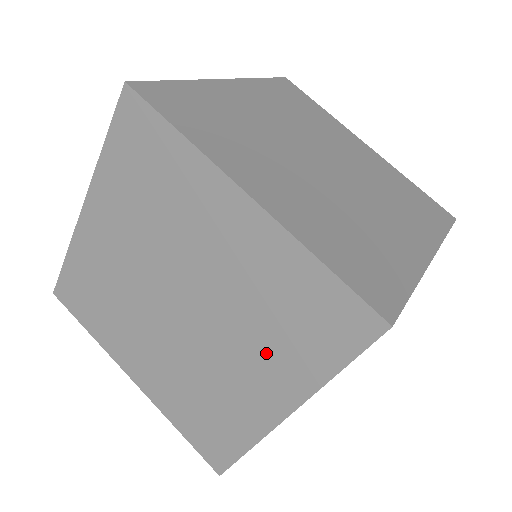
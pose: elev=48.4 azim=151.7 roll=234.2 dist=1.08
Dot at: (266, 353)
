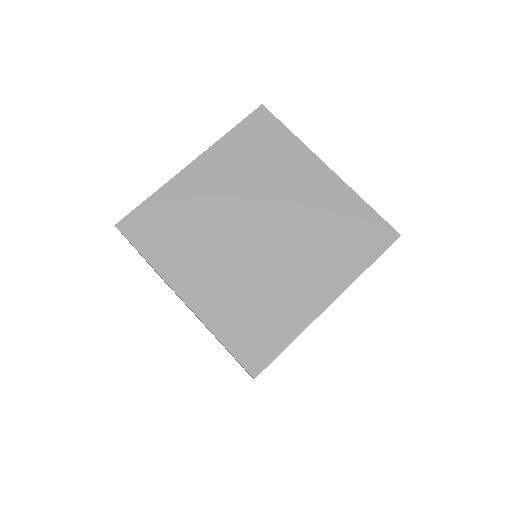
Dot at: (323, 258)
